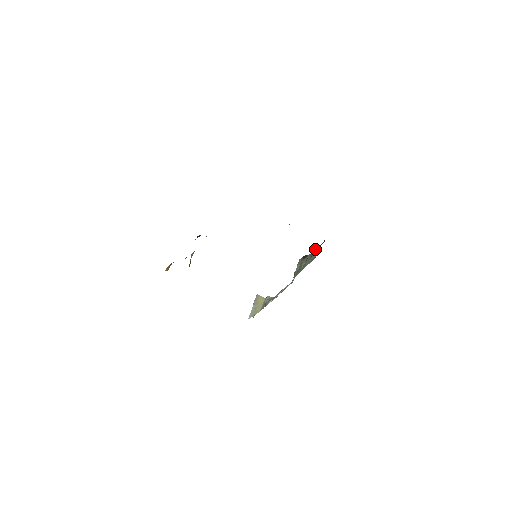
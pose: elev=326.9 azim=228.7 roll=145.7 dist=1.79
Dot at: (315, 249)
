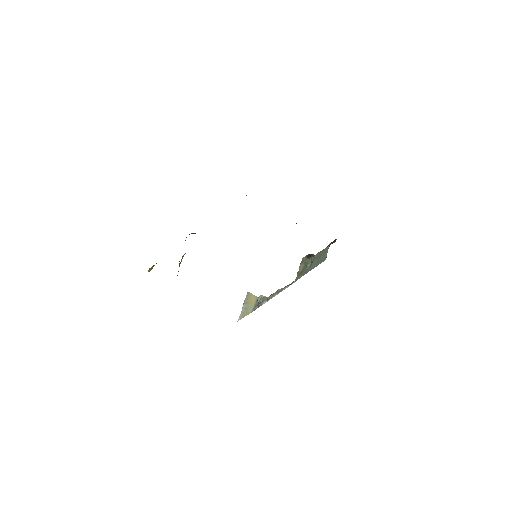
Dot at: (324, 249)
